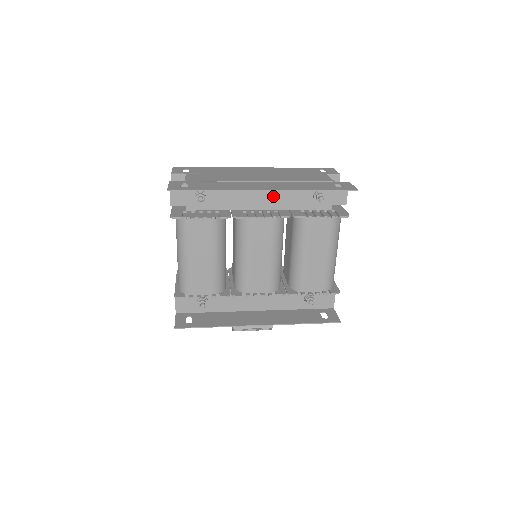
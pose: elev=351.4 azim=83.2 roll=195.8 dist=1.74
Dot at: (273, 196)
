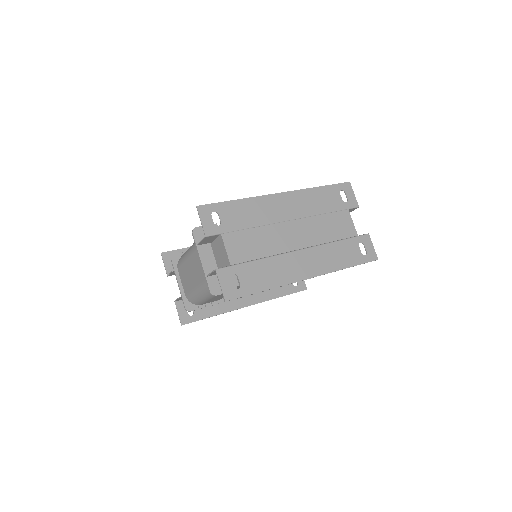
Dot at: occluded
